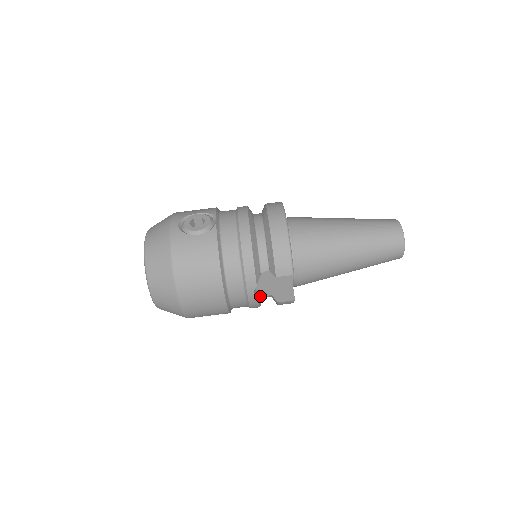
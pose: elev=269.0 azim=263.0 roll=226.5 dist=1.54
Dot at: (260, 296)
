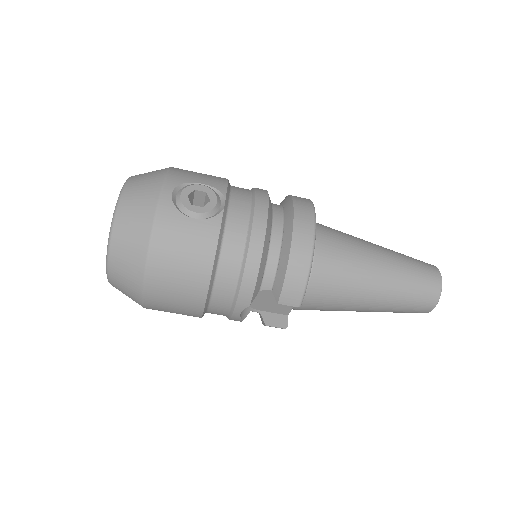
Dot at: (246, 311)
